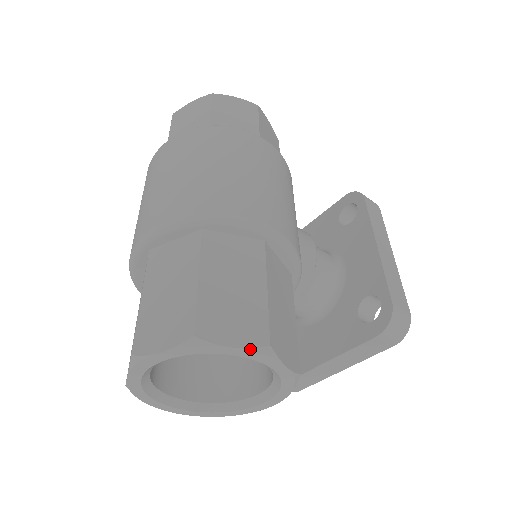
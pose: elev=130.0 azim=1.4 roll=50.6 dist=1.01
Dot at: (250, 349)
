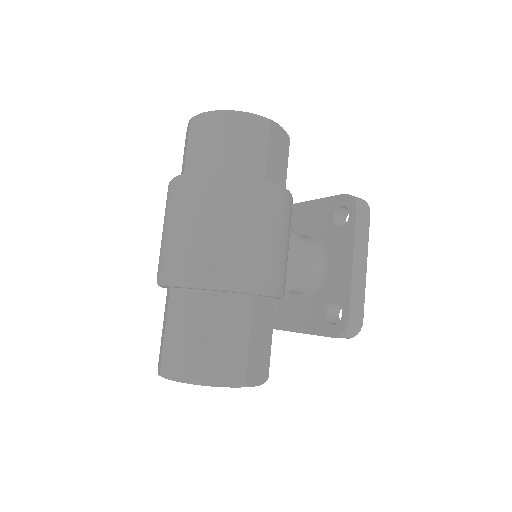
Dot at: (232, 387)
